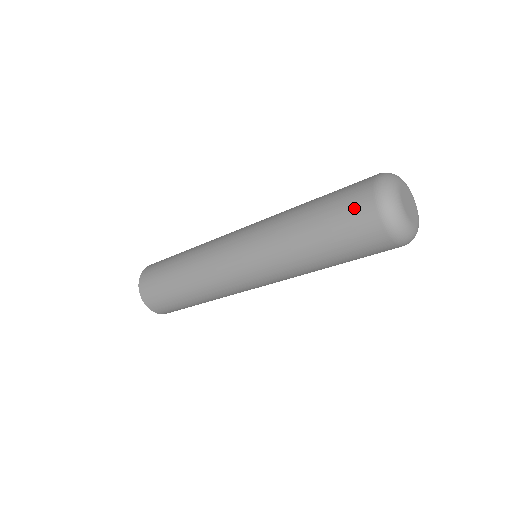
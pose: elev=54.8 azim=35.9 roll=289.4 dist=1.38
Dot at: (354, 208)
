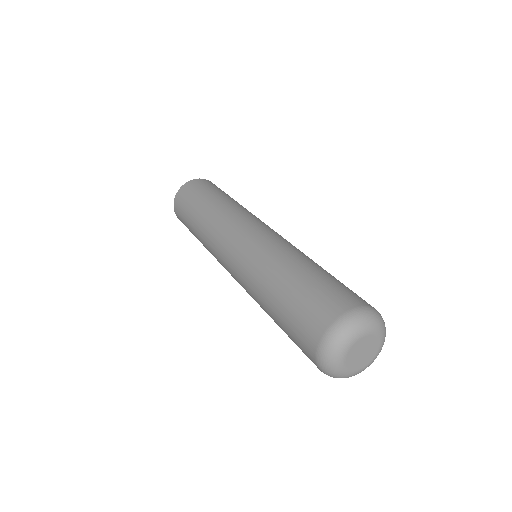
Dot at: (301, 341)
